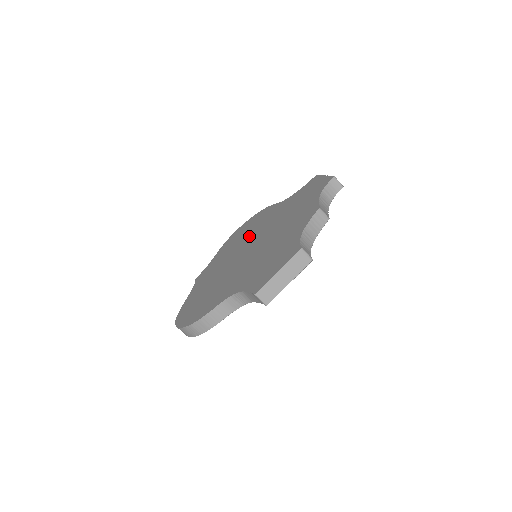
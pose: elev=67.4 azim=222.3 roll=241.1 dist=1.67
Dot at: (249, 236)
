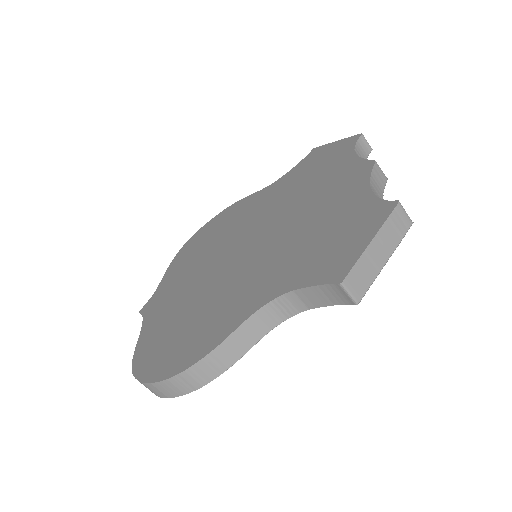
Dot at: (229, 234)
